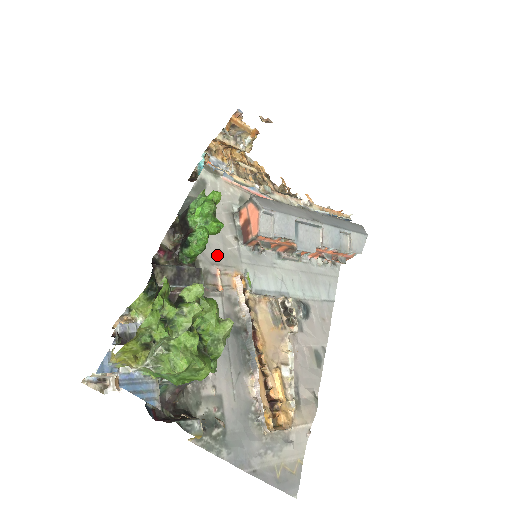
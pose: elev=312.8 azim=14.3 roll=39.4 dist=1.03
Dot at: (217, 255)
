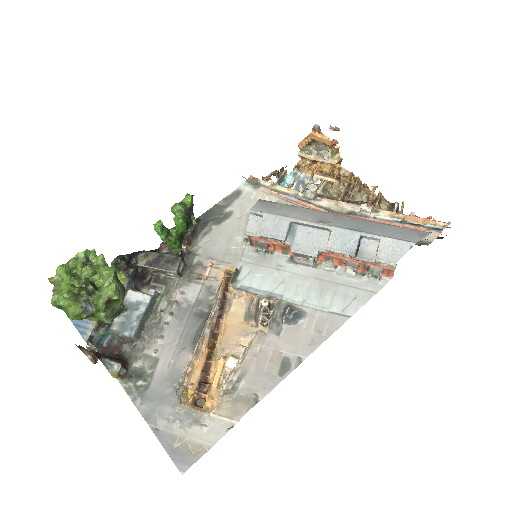
Dot at: (217, 252)
